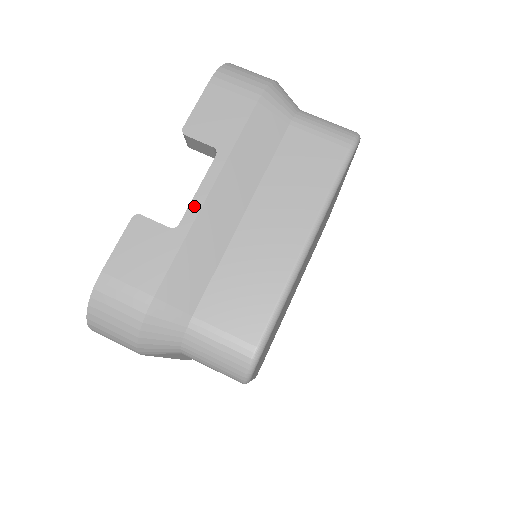
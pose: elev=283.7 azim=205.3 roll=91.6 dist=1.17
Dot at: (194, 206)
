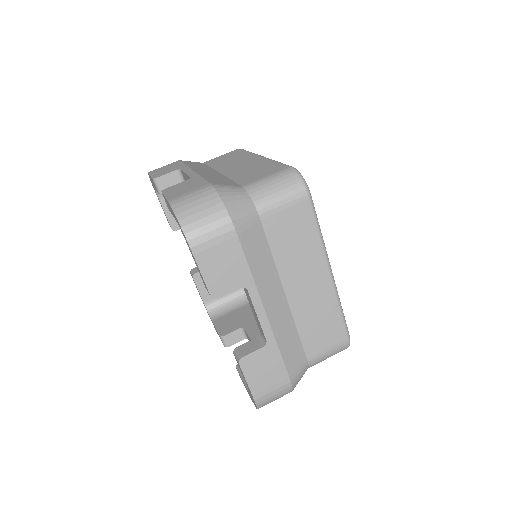
Dot at: (265, 326)
